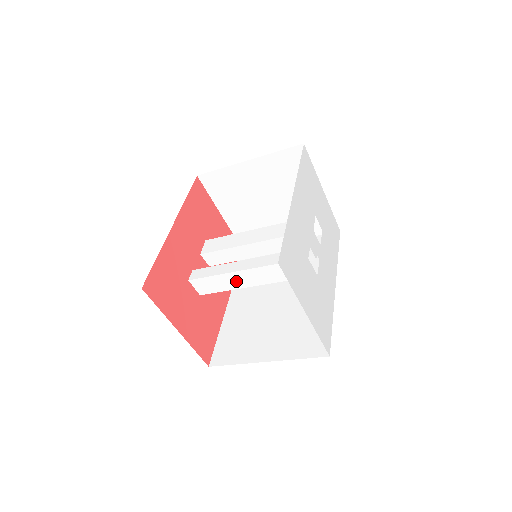
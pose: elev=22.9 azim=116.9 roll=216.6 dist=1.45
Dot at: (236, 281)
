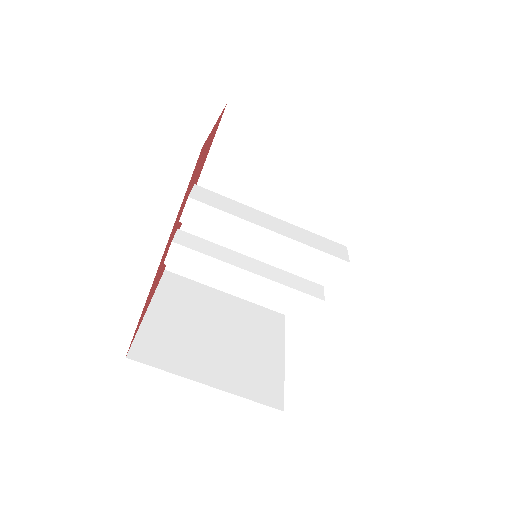
Dot at: (253, 216)
